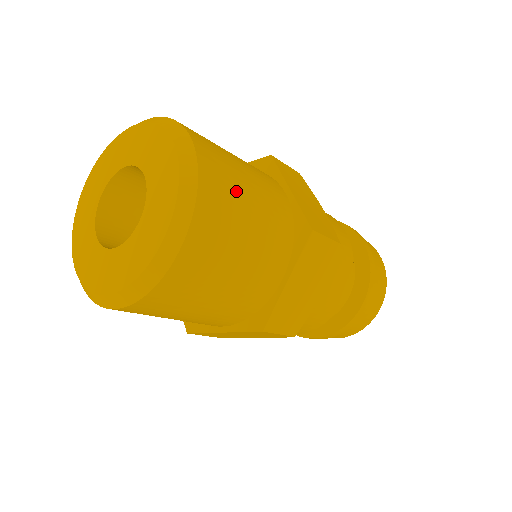
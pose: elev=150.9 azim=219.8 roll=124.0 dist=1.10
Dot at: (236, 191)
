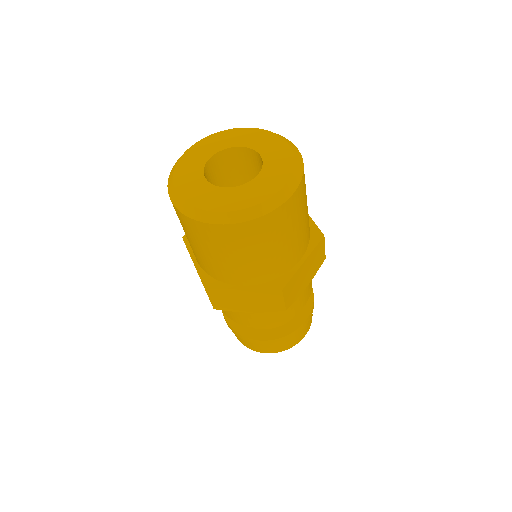
Dot at: occluded
